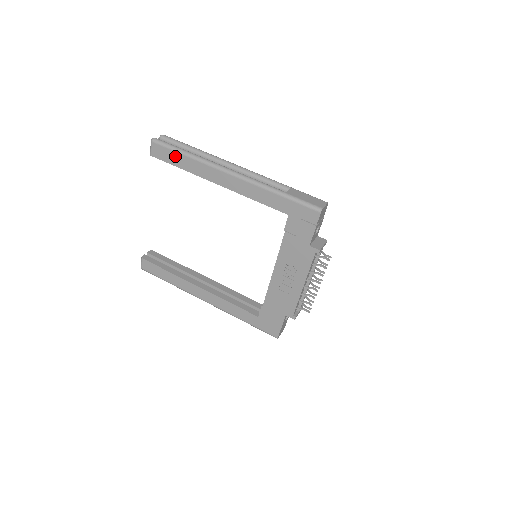
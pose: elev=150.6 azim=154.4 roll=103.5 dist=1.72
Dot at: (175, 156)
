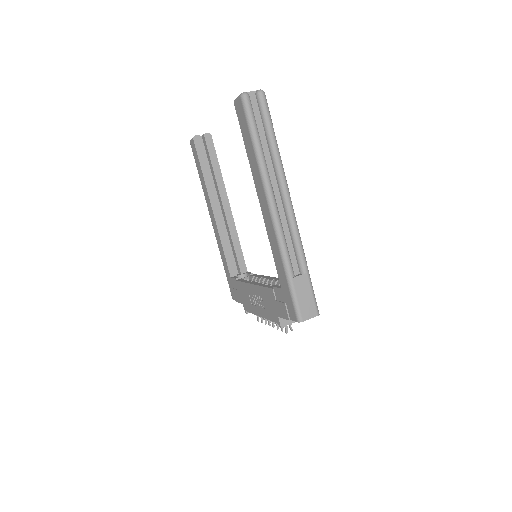
Dot at: (247, 135)
